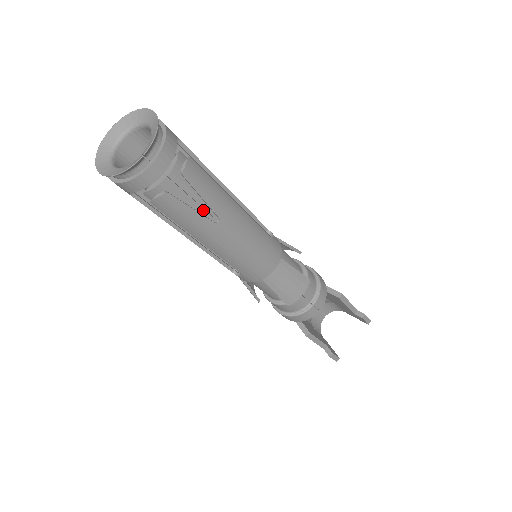
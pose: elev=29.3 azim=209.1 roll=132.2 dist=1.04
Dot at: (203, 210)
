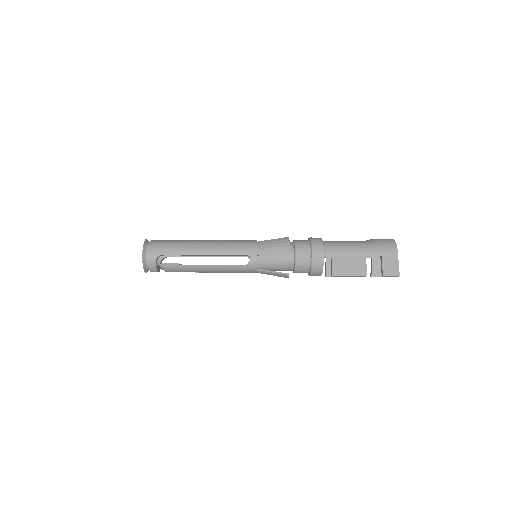
Dot at: occluded
